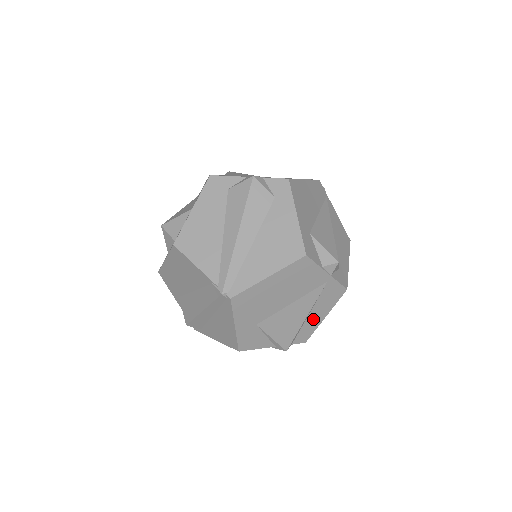
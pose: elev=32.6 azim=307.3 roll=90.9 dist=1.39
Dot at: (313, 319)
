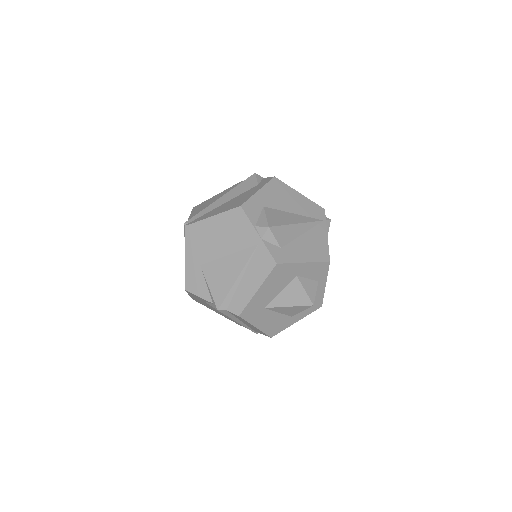
Dot at: (246, 287)
